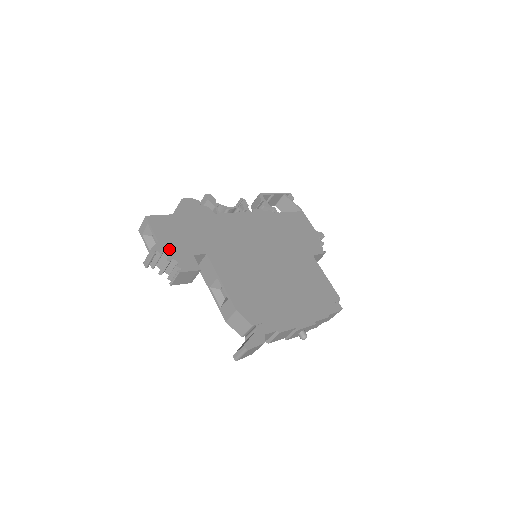
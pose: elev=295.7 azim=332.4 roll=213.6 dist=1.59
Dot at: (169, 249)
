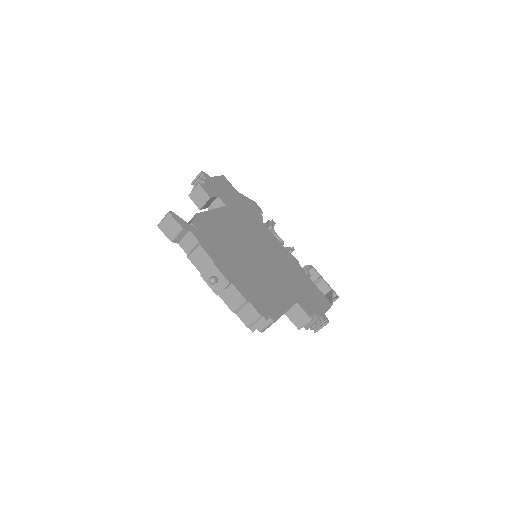
Dot at: (211, 182)
